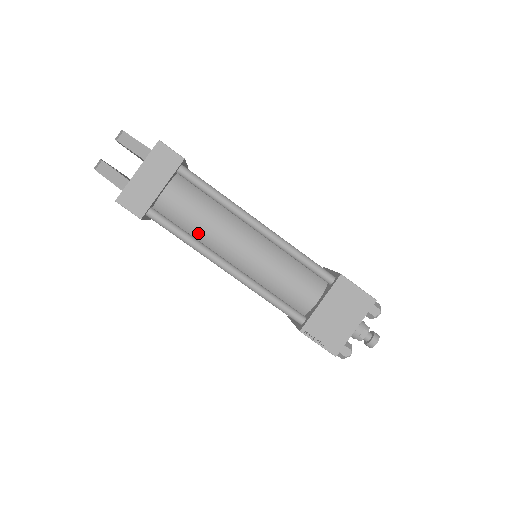
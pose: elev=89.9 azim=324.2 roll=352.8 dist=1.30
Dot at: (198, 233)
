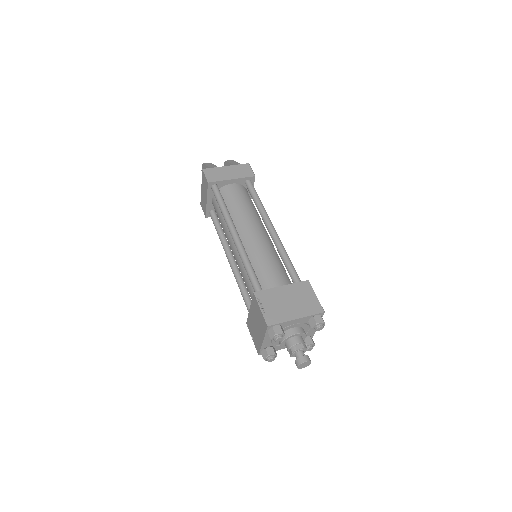
Dot at: (232, 213)
